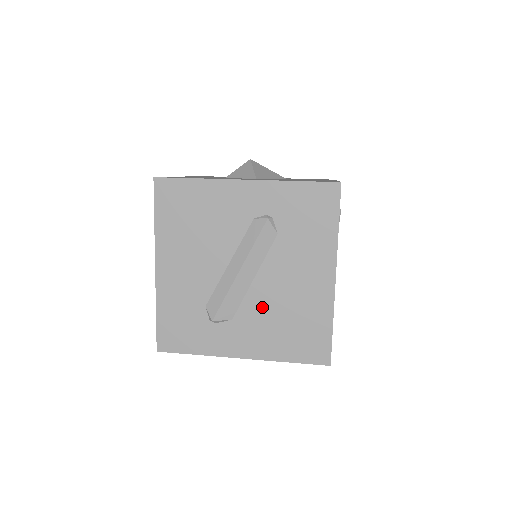
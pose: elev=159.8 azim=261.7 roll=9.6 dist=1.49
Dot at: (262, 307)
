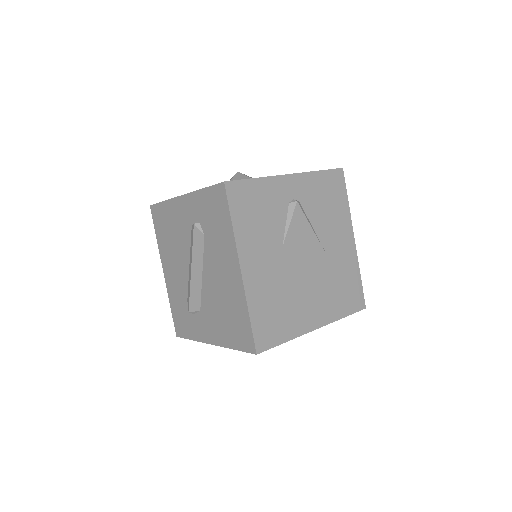
Dot at: (211, 300)
